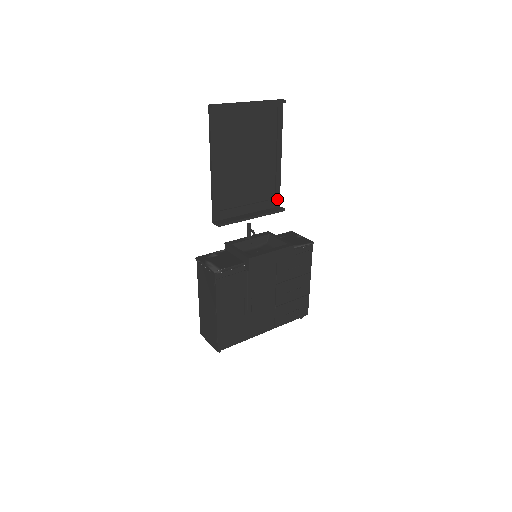
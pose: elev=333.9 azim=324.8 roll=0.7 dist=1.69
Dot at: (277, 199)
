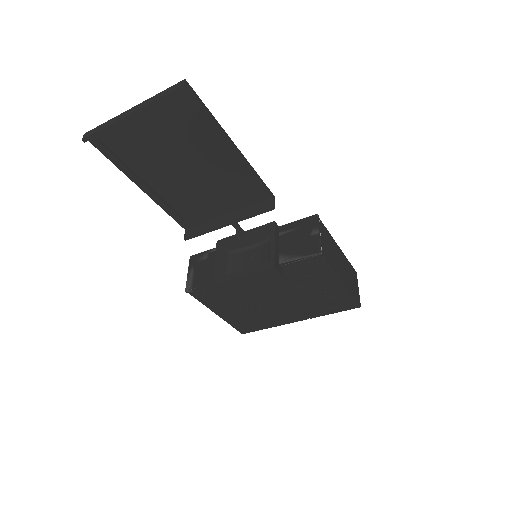
Dot at: (264, 191)
